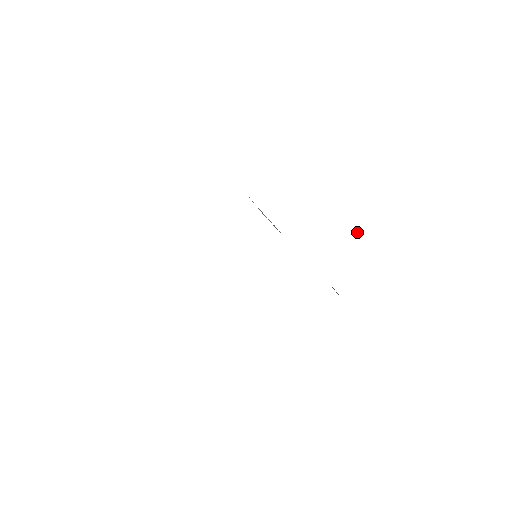
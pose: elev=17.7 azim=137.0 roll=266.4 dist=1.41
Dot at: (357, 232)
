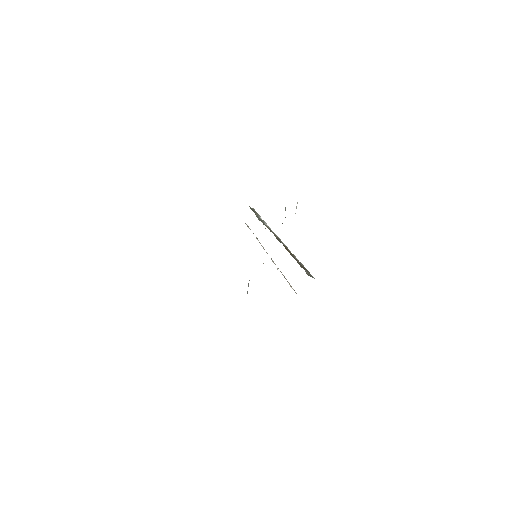
Dot at: occluded
